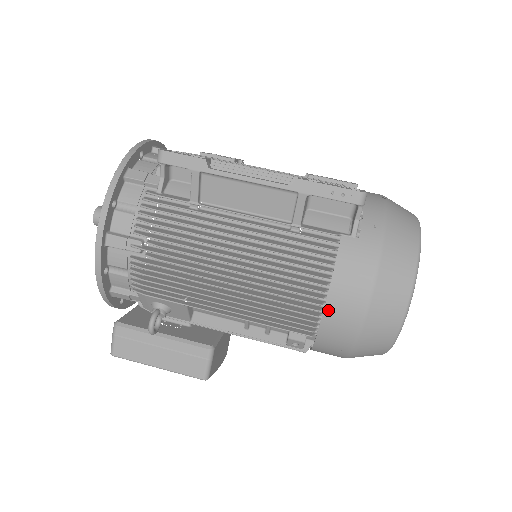
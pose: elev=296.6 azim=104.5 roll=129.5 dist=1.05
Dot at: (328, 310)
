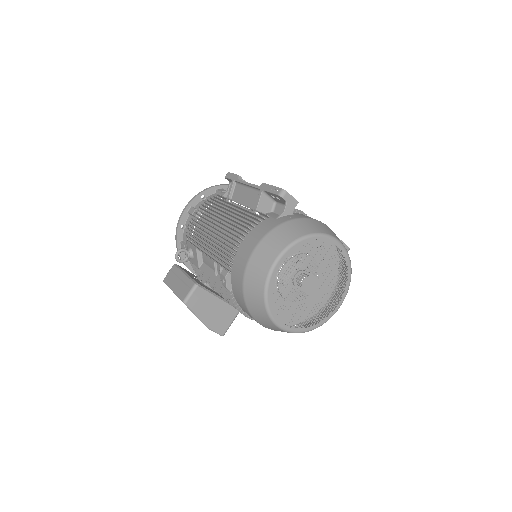
Dot at: (239, 251)
